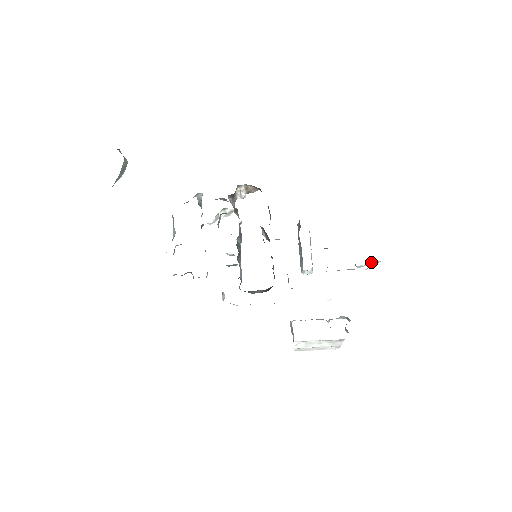
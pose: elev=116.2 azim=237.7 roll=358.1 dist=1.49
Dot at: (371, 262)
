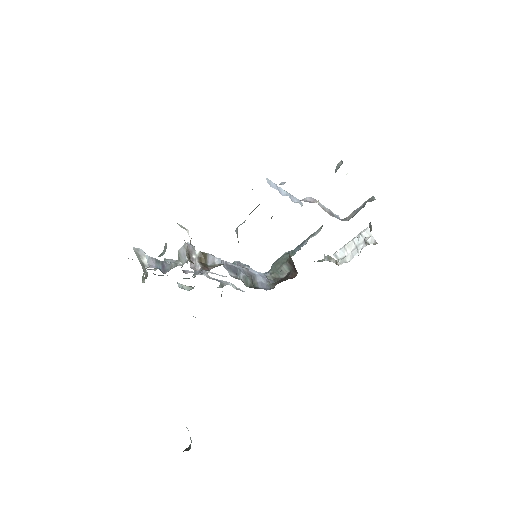
Dot at: occluded
